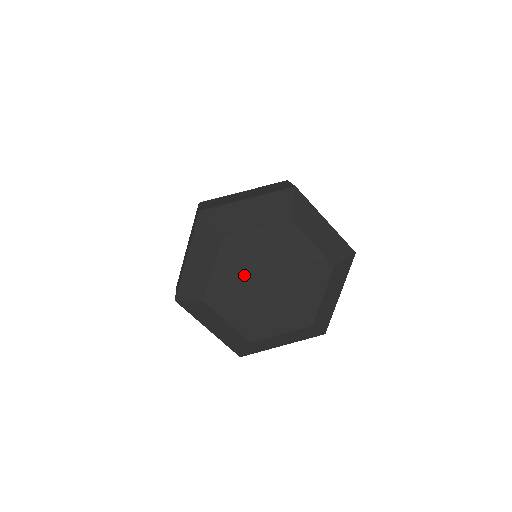
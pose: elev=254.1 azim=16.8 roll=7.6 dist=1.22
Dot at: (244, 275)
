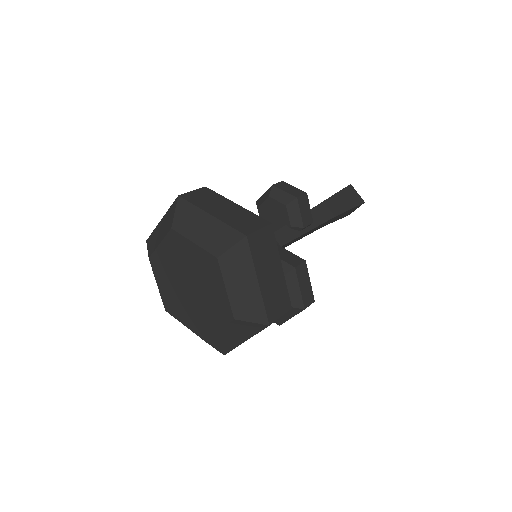
Dot at: (176, 265)
